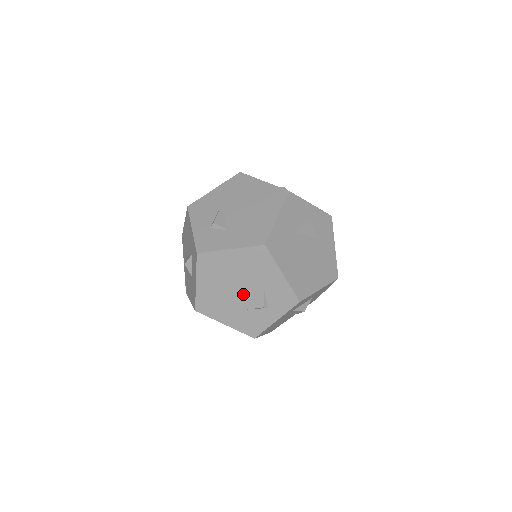
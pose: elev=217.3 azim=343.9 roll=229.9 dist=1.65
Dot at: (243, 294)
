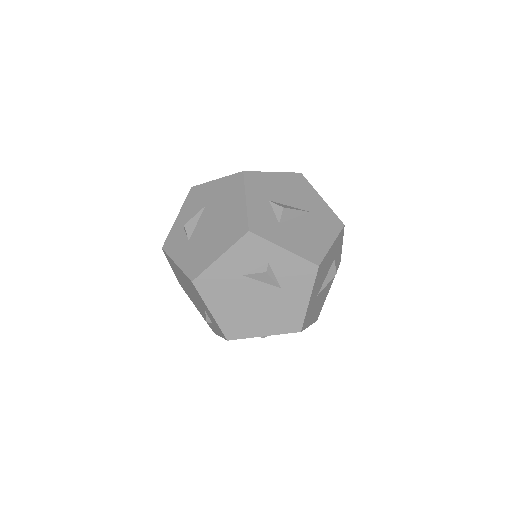
Dot at: (196, 300)
